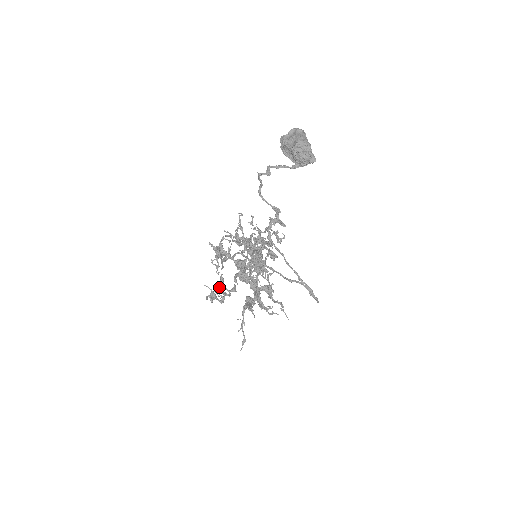
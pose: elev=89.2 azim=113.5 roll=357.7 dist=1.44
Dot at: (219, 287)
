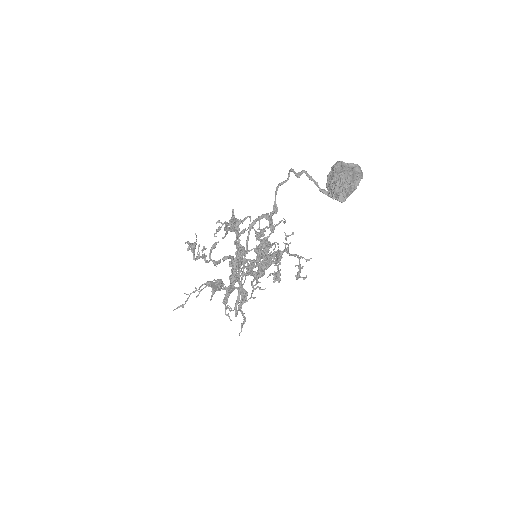
Dot at: occluded
